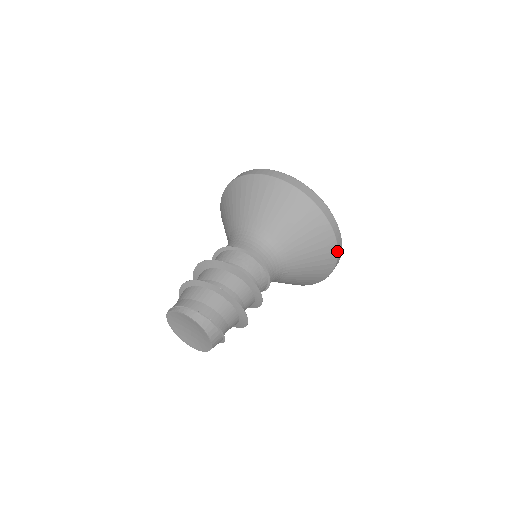
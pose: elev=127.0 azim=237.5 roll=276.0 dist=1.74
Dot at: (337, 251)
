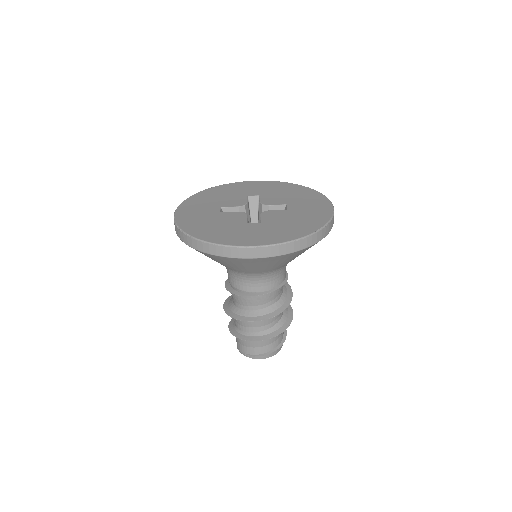
Dot at: occluded
